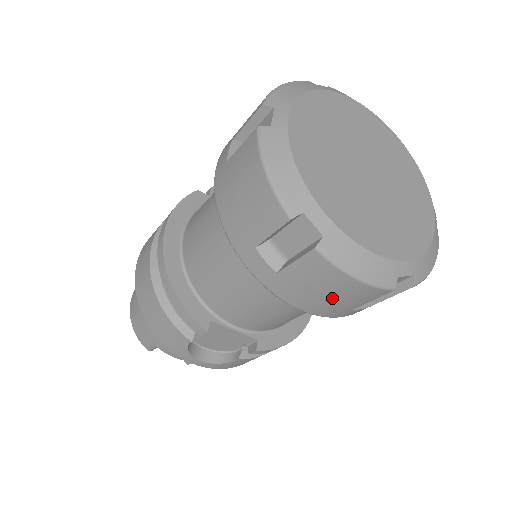
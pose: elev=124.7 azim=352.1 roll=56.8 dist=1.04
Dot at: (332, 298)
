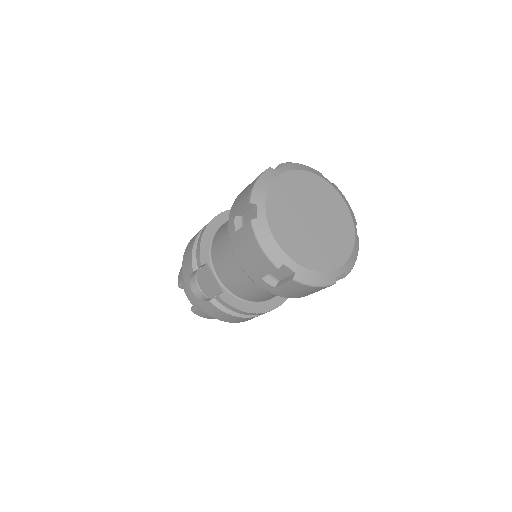
Dot at: (251, 258)
